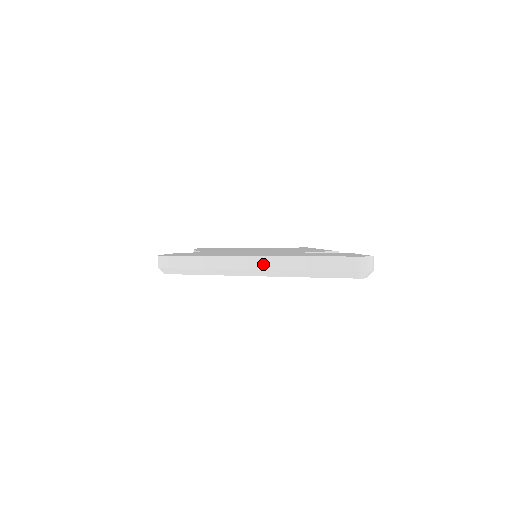
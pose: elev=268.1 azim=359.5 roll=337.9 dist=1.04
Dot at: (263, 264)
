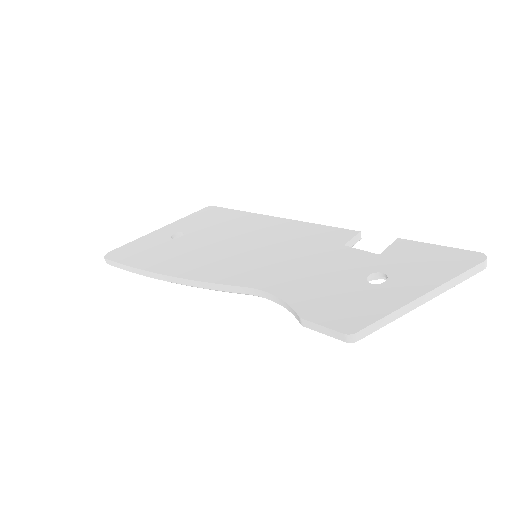
Dot at: (432, 296)
